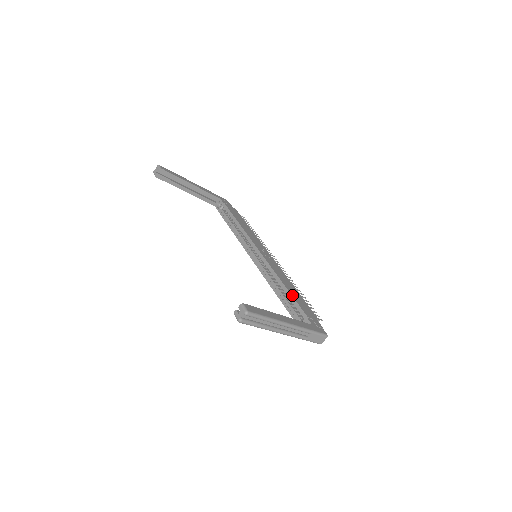
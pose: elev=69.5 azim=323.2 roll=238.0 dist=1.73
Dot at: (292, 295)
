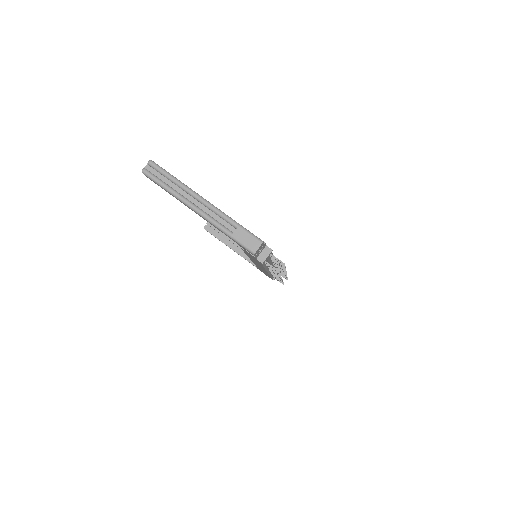
Dot at: occluded
